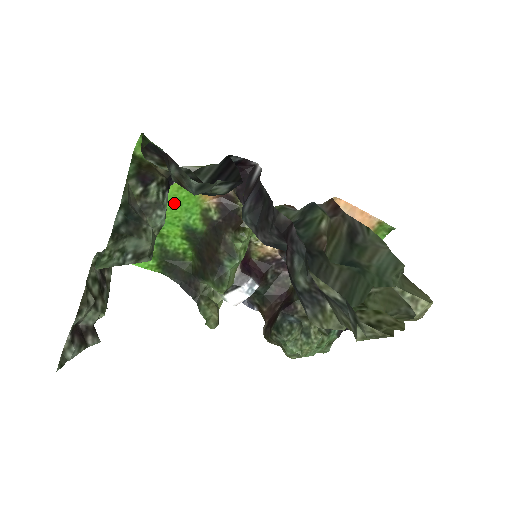
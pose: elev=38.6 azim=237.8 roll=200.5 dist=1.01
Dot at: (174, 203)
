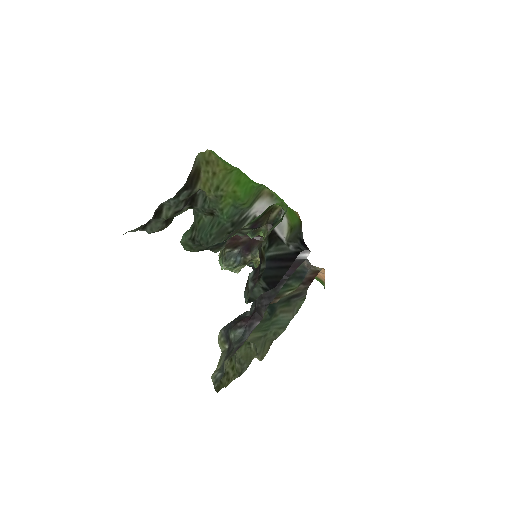
Dot at: occluded
